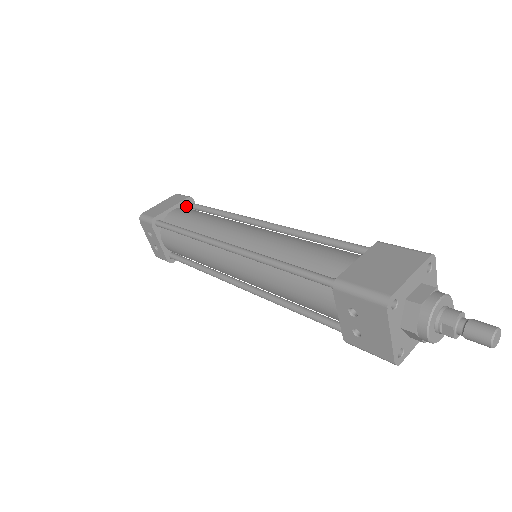
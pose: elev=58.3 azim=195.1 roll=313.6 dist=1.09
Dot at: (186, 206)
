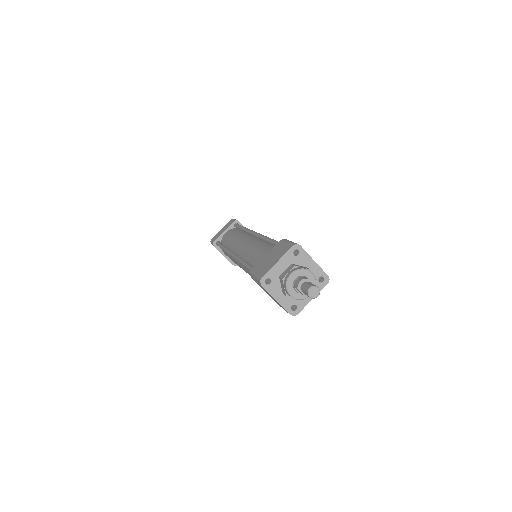
Dot at: occluded
